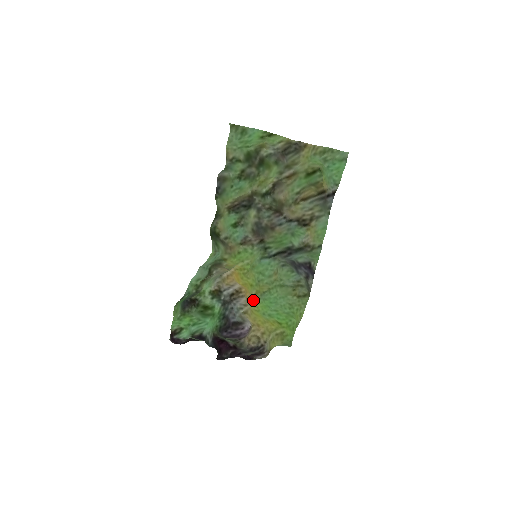
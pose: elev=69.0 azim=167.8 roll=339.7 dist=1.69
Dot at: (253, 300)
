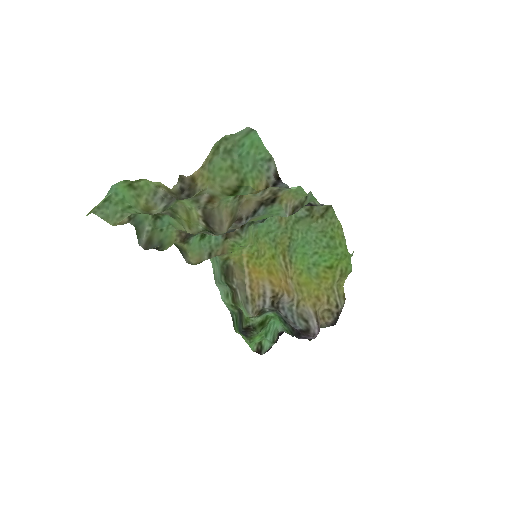
Dot at: (289, 272)
